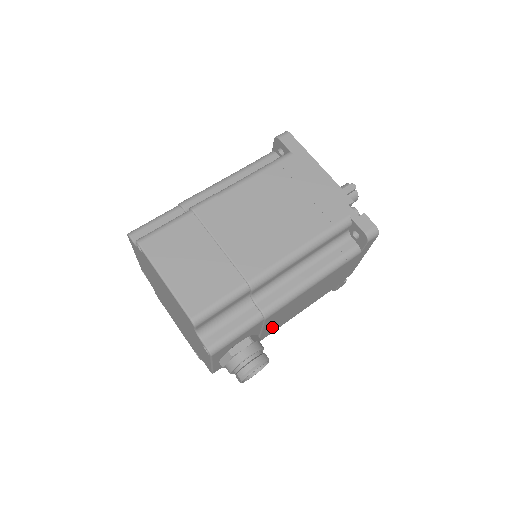
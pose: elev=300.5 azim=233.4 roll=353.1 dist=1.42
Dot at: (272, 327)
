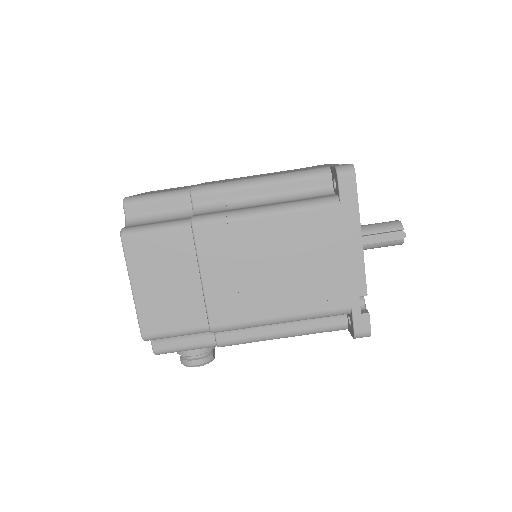
Dot at: occluded
